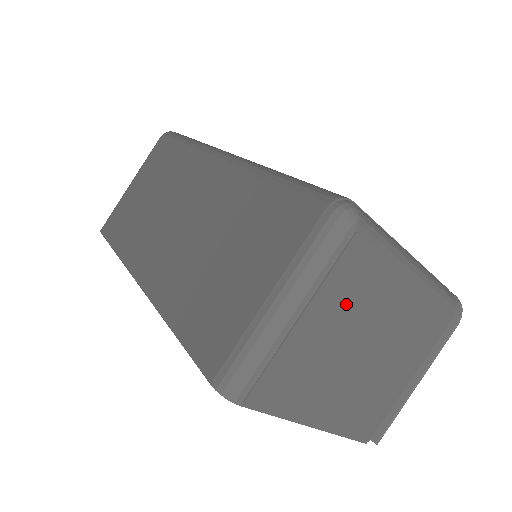
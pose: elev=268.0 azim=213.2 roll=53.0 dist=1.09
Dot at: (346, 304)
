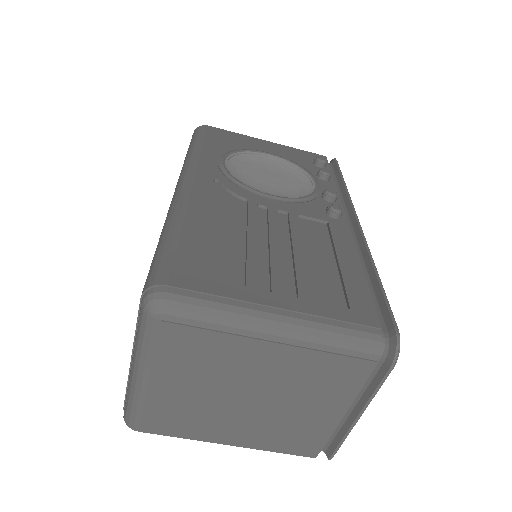
Dot at: (194, 369)
